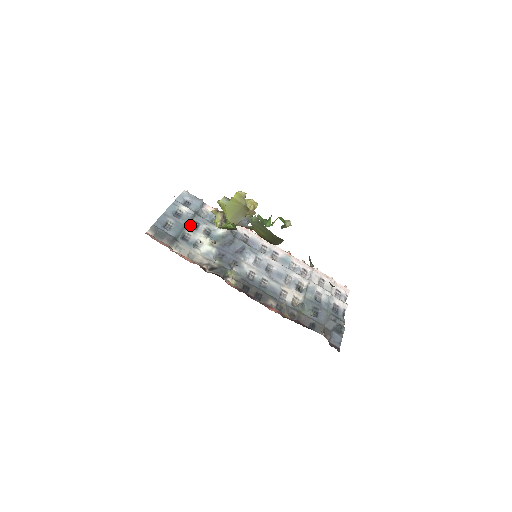
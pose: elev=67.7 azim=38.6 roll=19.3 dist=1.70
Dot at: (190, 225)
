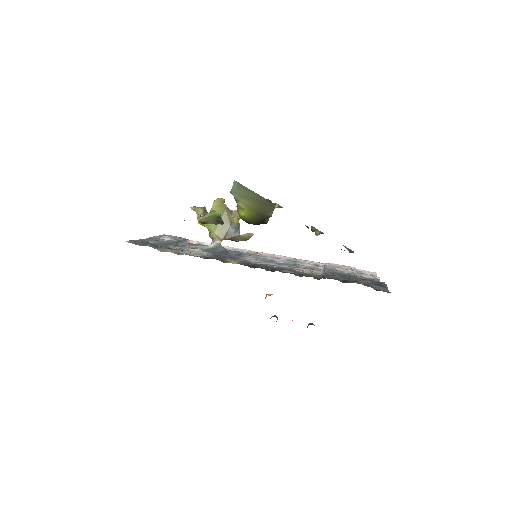
Dot at: (175, 245)
